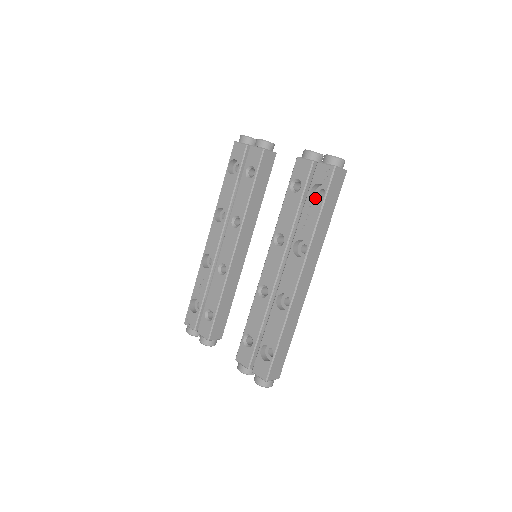
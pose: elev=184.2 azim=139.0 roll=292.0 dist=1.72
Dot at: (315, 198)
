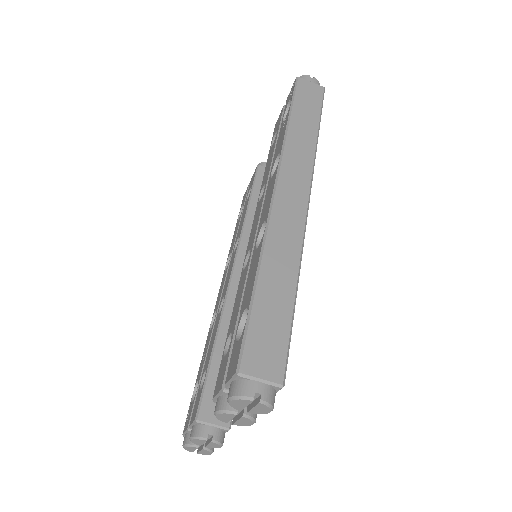
Dot at: occluded
